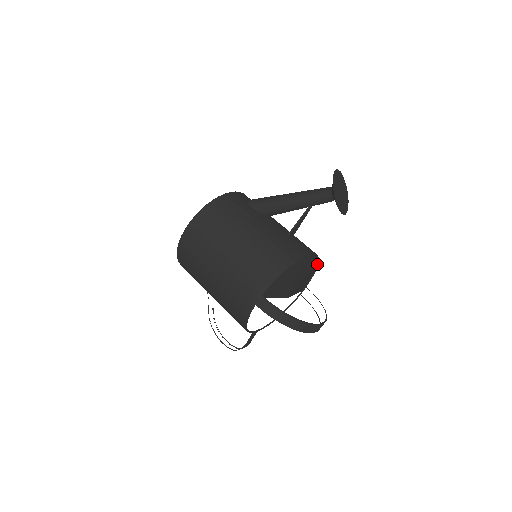
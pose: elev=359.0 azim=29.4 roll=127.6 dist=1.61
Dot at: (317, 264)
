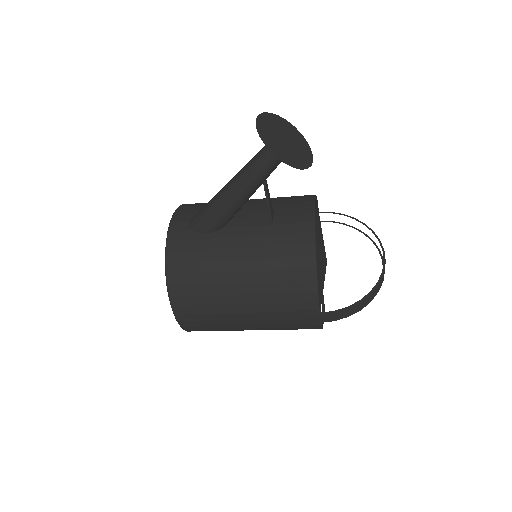
Dot at: occluded
